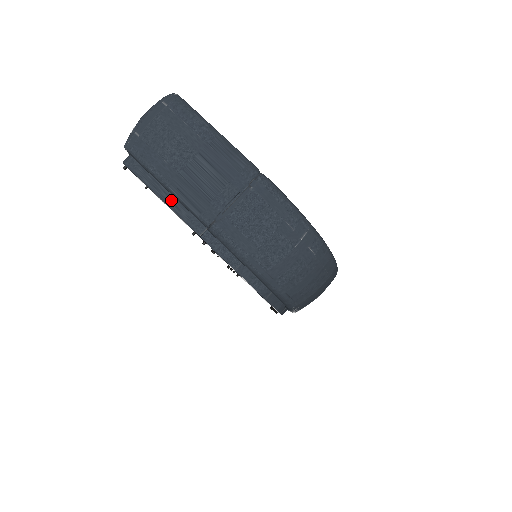
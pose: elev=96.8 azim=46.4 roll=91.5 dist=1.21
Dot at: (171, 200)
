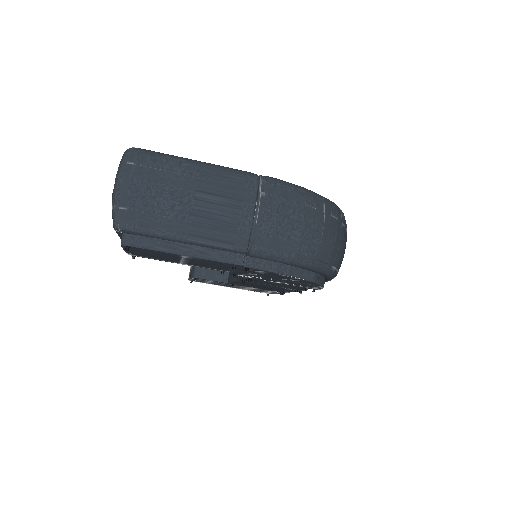
Dot at: (195, 250)
